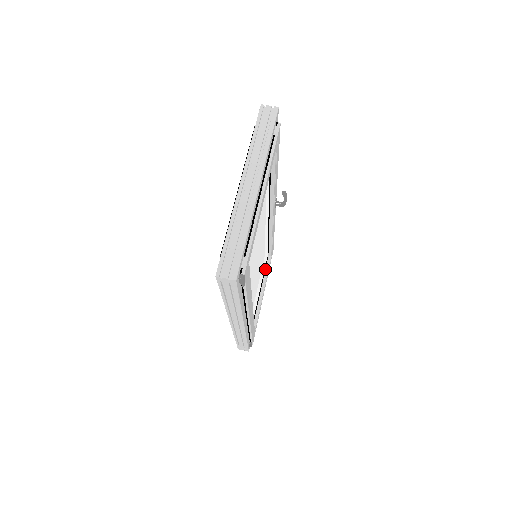
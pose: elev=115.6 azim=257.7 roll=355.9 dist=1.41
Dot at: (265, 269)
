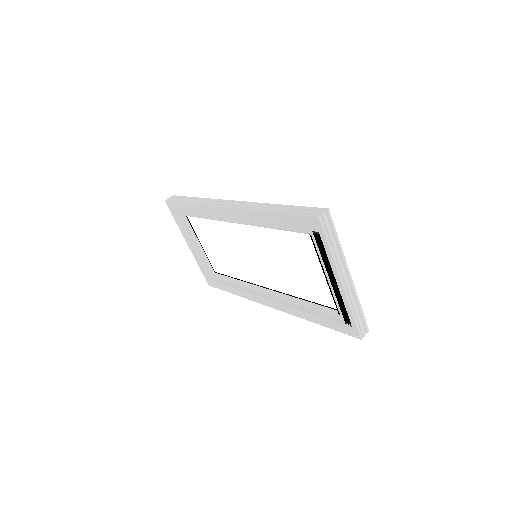
Dot at: occluded
